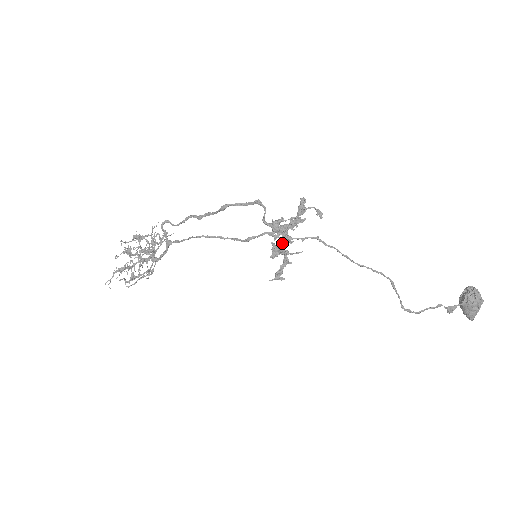
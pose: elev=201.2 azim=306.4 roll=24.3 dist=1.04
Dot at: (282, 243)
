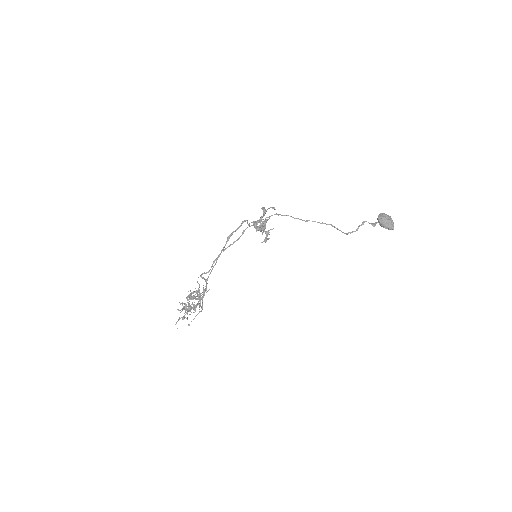
Dot at: (261, 228)
